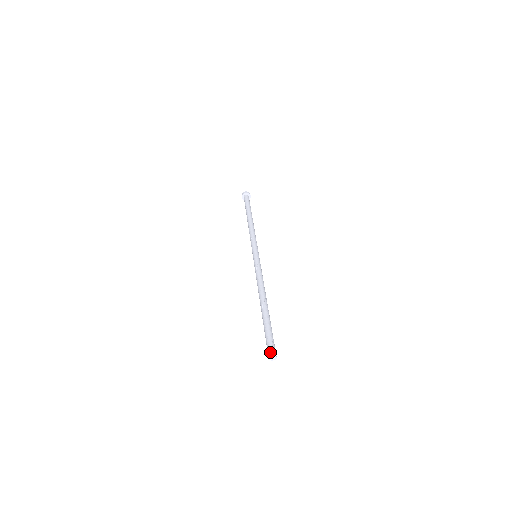
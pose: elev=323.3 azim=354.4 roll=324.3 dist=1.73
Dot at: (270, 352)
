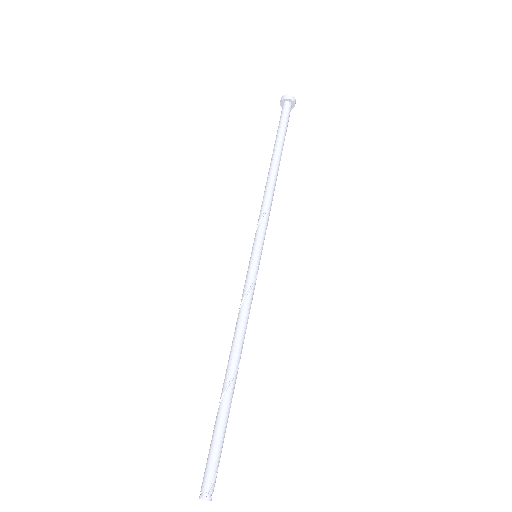
Dot at: (208, 491)
